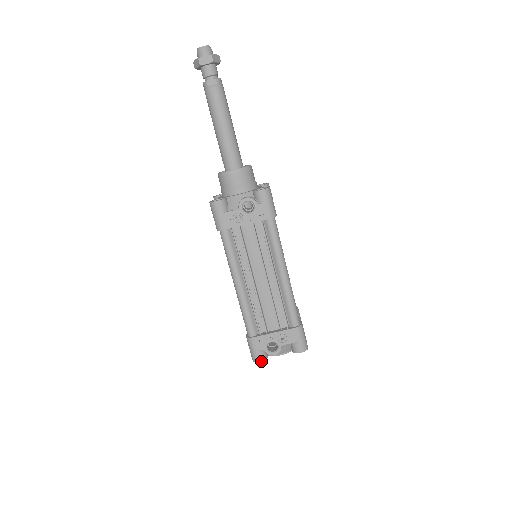
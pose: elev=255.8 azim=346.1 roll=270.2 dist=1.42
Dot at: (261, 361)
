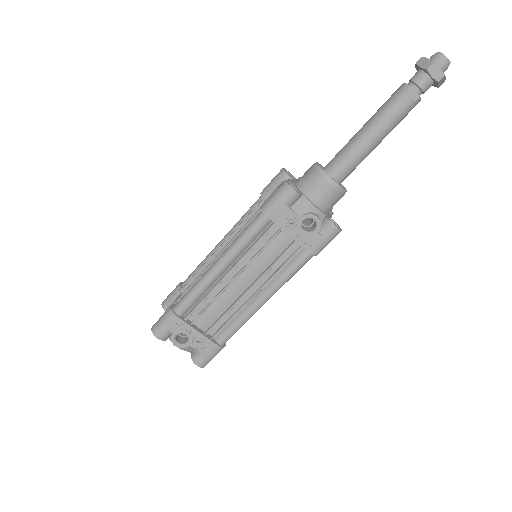
Dot at: (159, 338)
